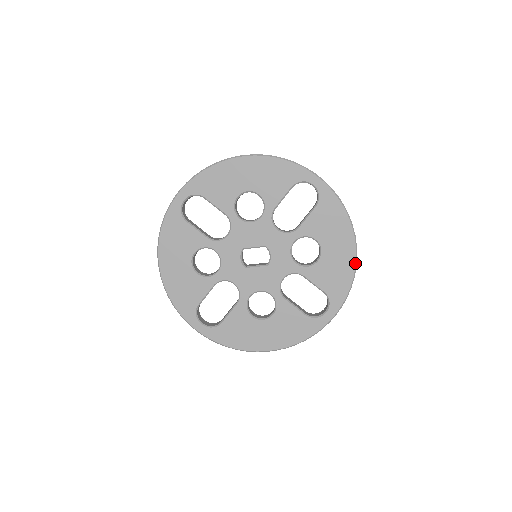
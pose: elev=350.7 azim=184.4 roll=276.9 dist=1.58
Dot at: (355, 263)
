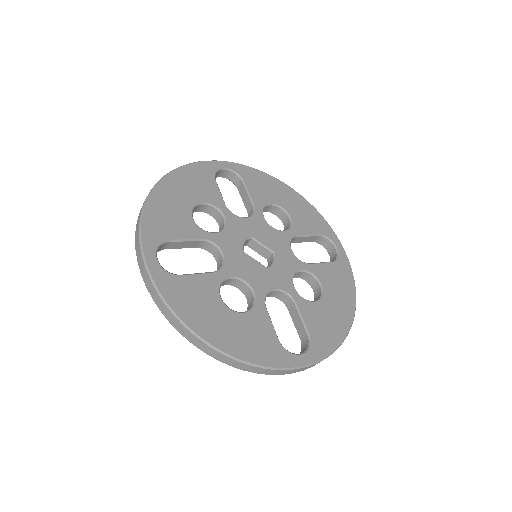
Dot at: (348, 330)
